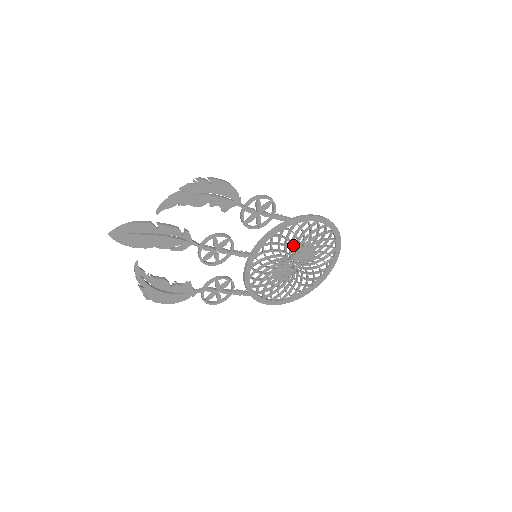
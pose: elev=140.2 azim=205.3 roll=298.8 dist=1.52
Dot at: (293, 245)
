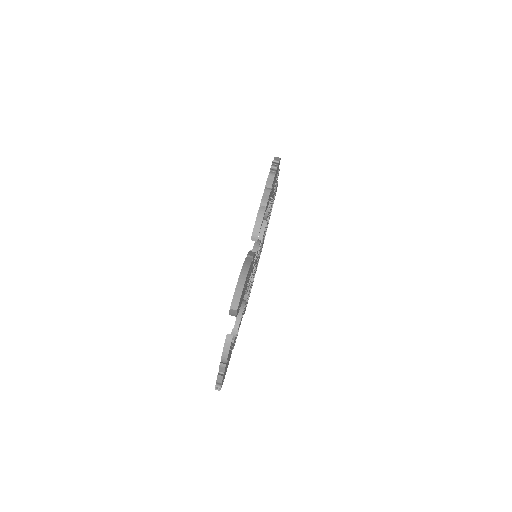
Dot at: (266, 226)
